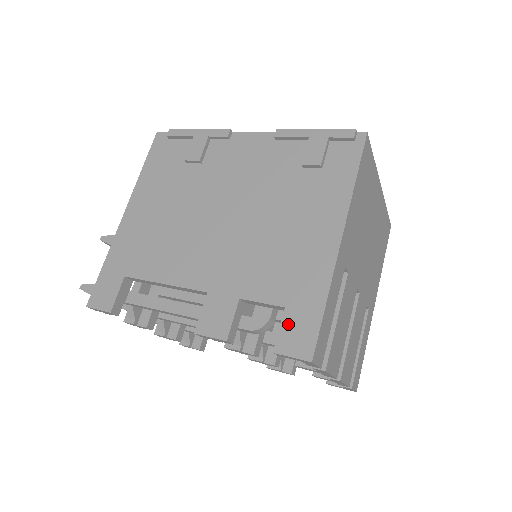
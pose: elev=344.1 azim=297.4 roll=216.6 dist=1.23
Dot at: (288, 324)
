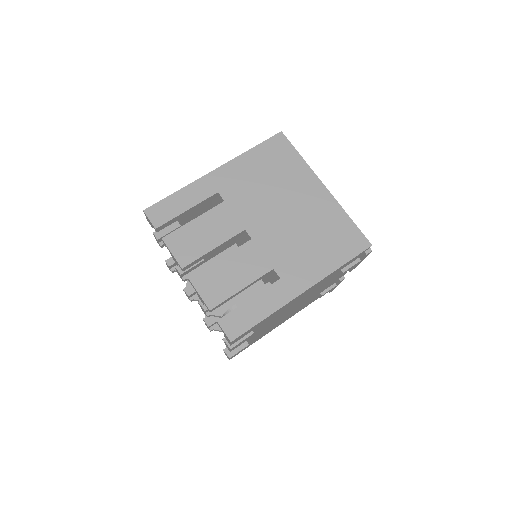
Dot at: occluded
